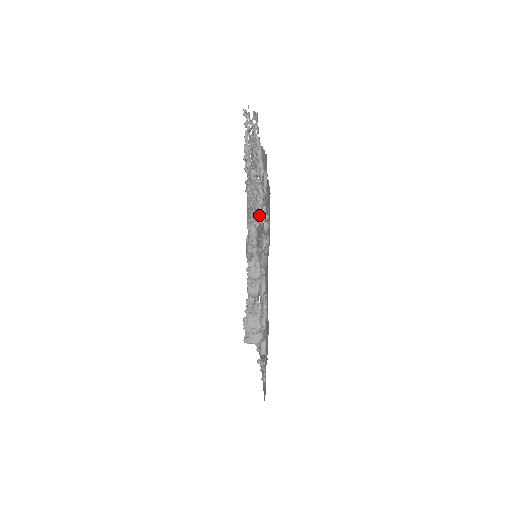
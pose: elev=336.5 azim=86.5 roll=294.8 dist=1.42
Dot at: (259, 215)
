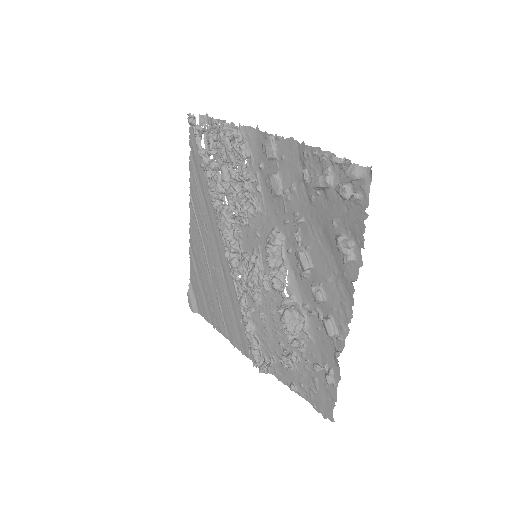
Dot at: (254, 202)
